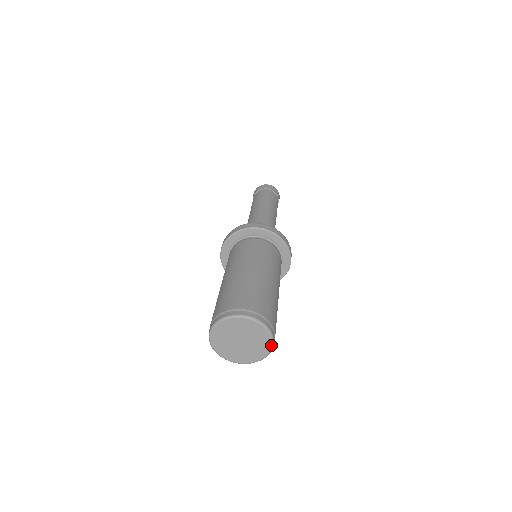
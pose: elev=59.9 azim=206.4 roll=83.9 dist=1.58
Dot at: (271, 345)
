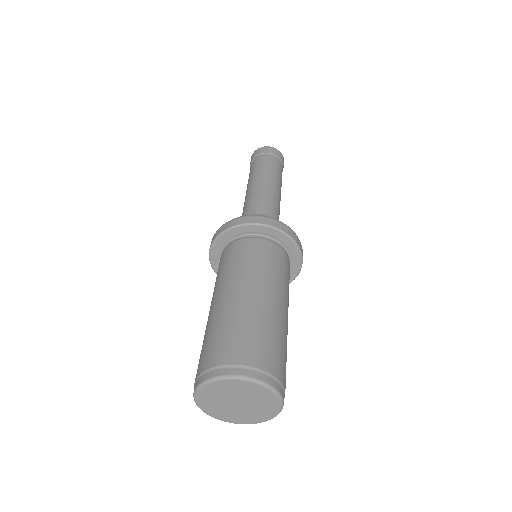
Dot at: (272, 392)
